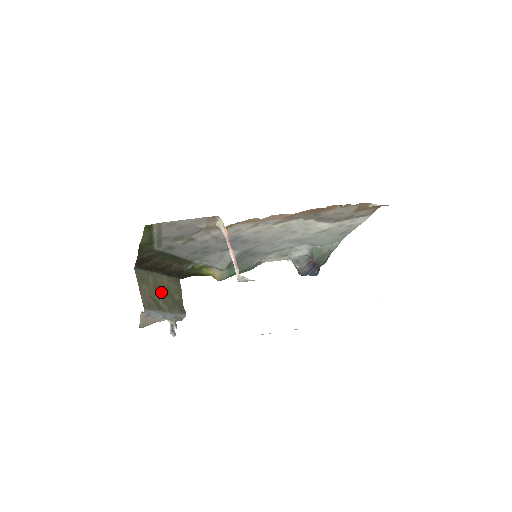
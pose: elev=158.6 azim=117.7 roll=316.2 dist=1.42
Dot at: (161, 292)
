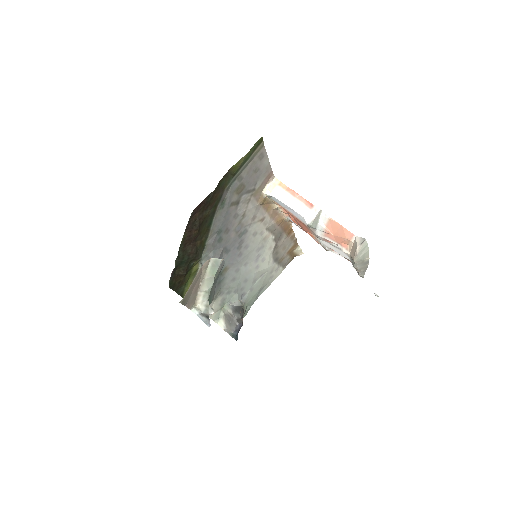
Dot at: occluded
